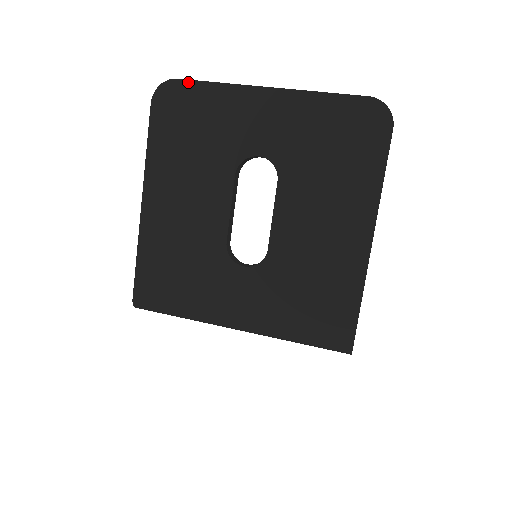
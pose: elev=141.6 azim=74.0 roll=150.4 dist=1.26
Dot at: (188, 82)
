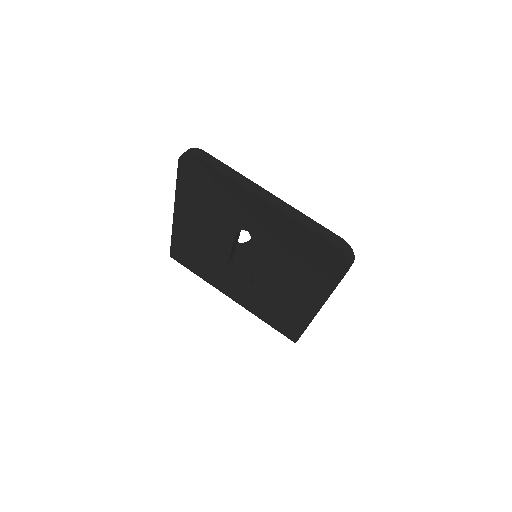
Dot at: (206, 163)
